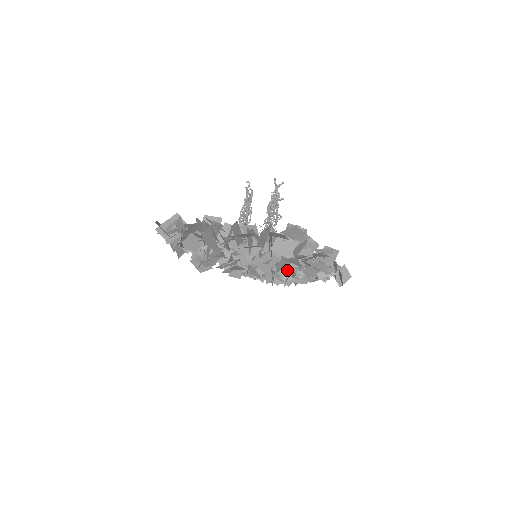
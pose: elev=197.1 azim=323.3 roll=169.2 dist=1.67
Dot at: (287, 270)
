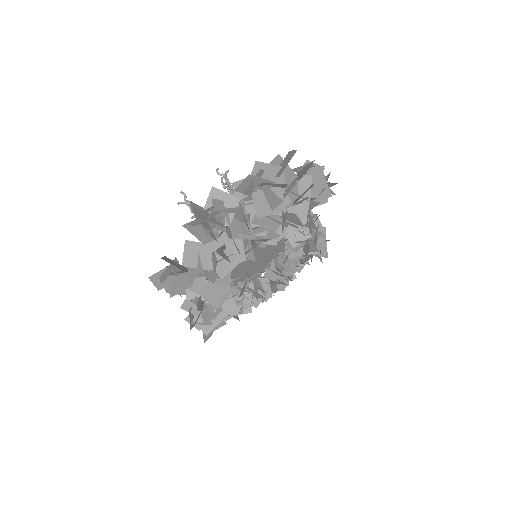
Dot at: occluded
